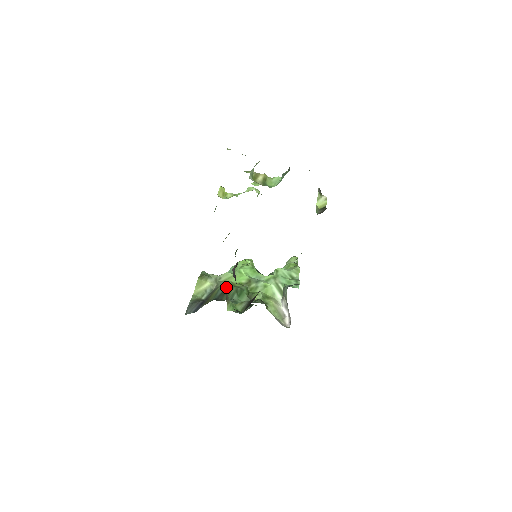
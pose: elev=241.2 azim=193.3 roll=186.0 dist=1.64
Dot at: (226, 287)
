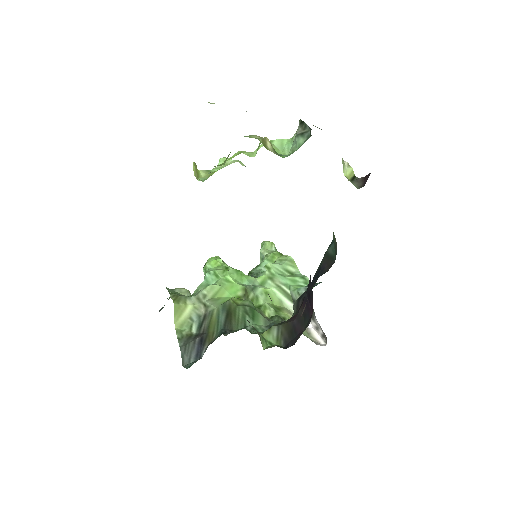
Dot at: (227, 309)
